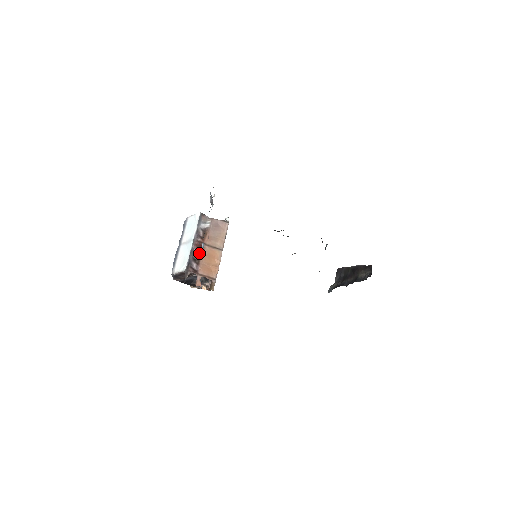
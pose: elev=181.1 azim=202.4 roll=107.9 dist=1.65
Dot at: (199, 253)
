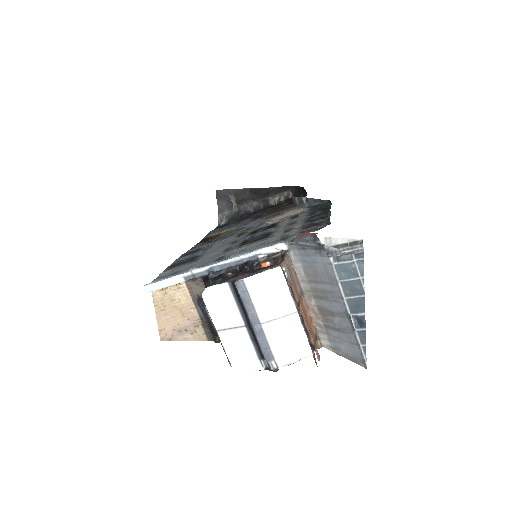
Dot at: (303, 321)
